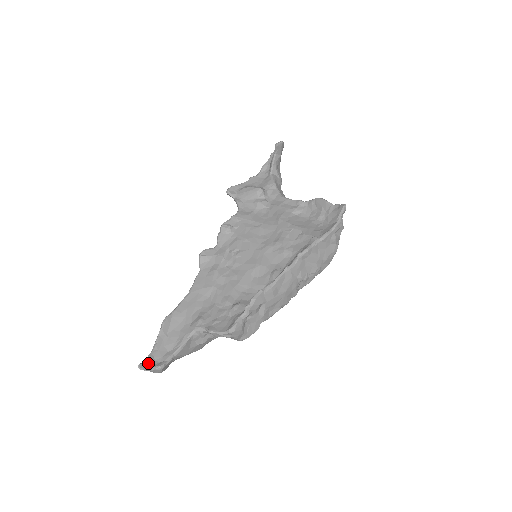
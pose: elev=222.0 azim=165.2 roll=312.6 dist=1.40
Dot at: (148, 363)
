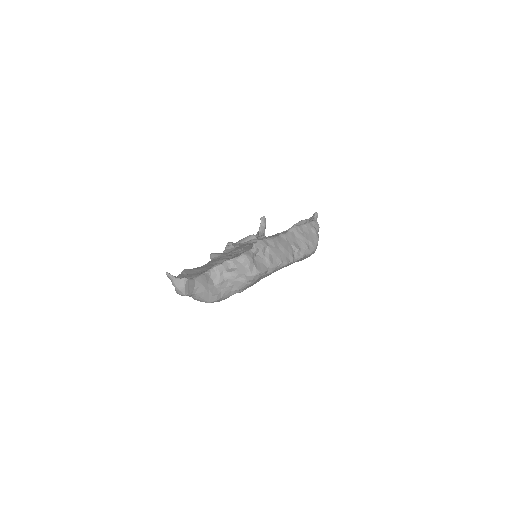
Dot at: (174, 276)
